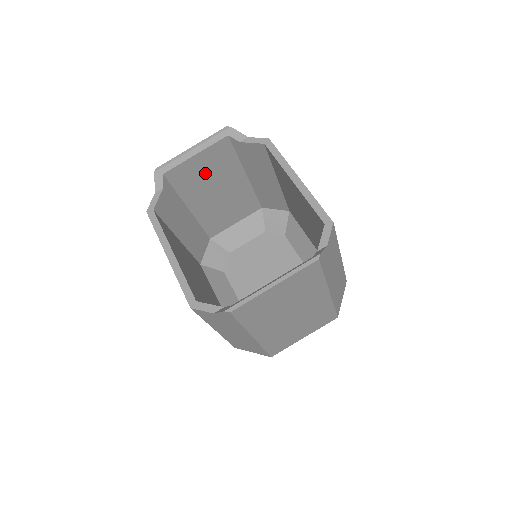
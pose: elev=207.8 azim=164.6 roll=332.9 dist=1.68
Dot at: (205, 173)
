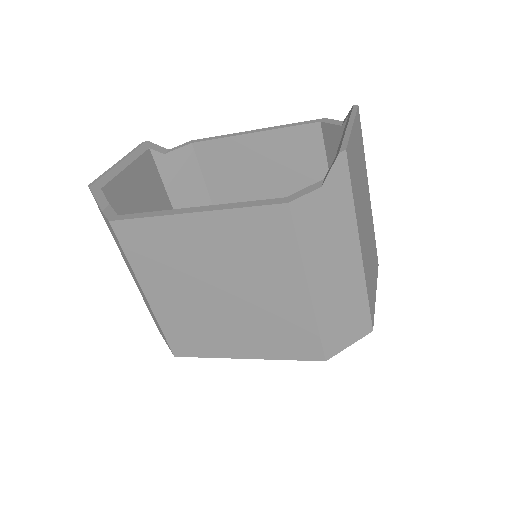
Dot at: (140, 201)
